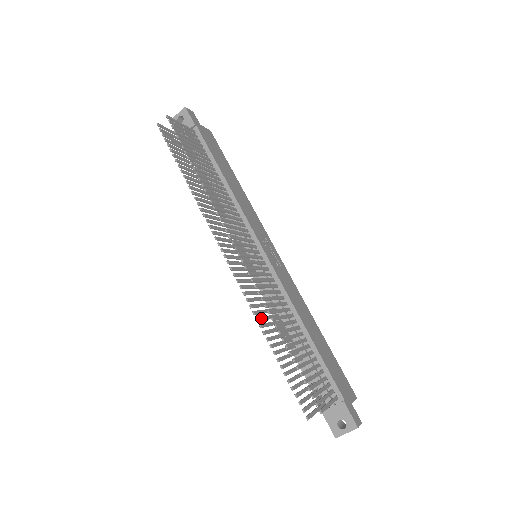
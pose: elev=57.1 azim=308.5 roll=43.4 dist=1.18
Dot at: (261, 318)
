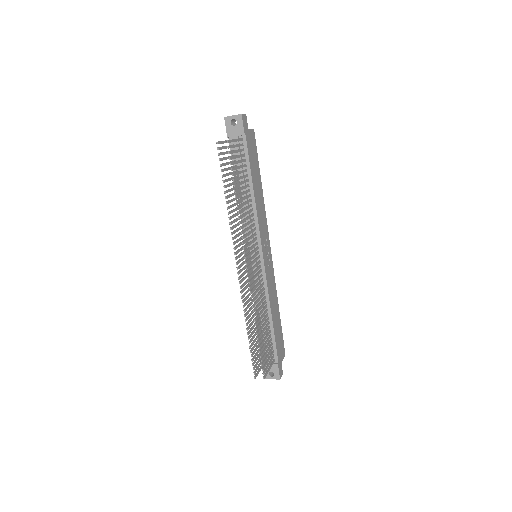
Dot at: (247, 313)
